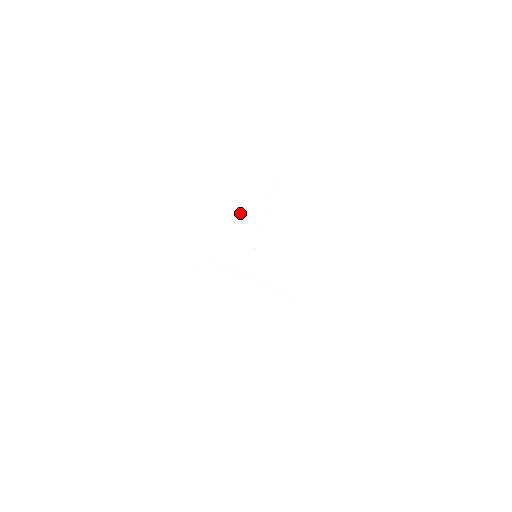
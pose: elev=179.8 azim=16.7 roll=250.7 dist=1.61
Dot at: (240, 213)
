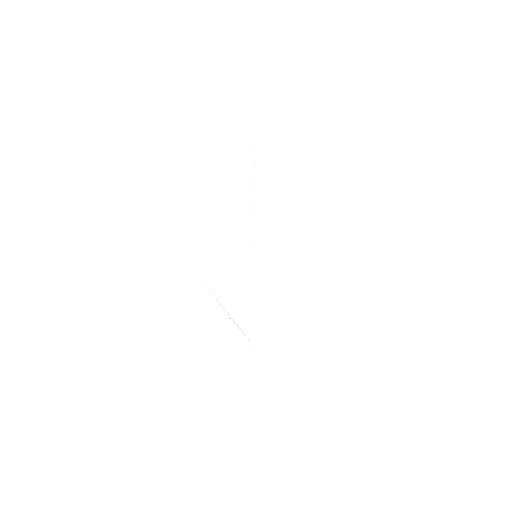
Dot at: (220, 212)
